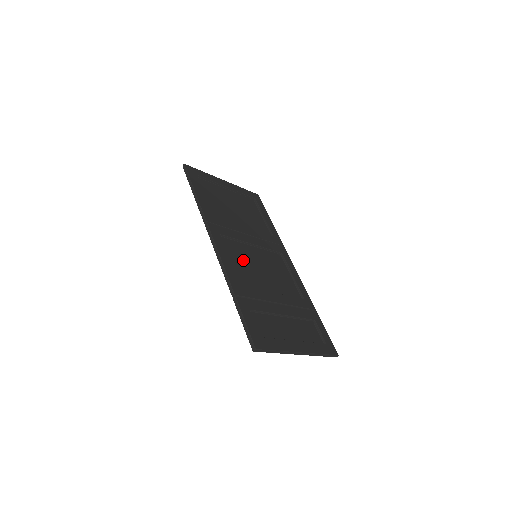
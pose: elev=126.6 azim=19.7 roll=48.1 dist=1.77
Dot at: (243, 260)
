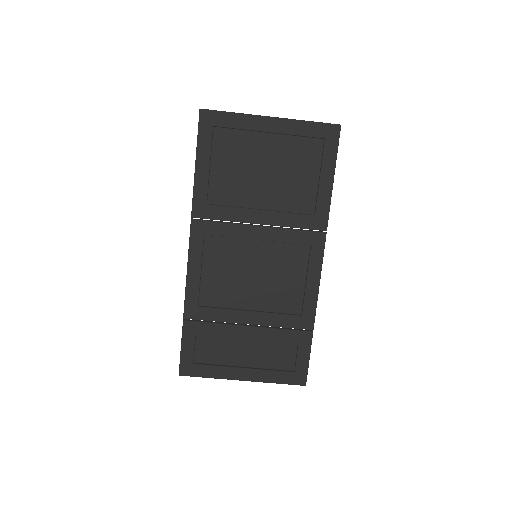
Dot at: (227, 266)
